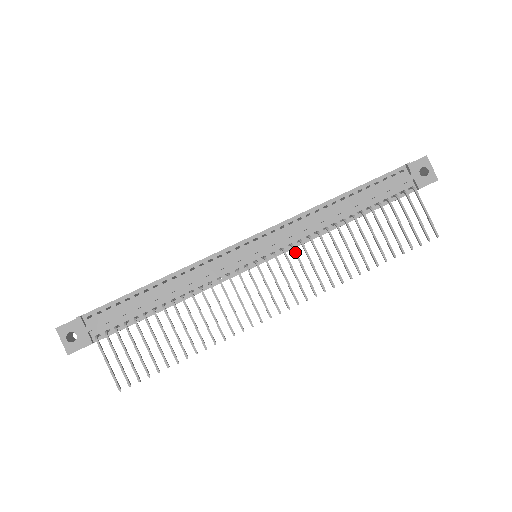
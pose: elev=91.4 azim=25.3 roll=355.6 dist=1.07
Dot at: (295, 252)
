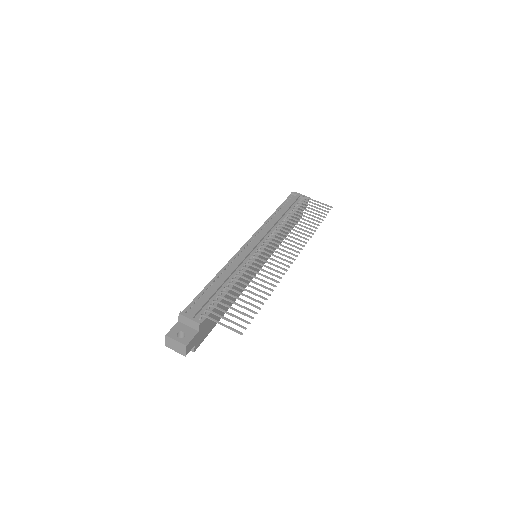
Dot at: (276, 234)
